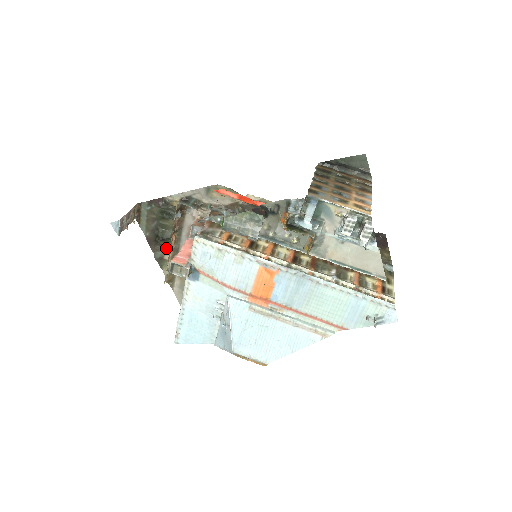
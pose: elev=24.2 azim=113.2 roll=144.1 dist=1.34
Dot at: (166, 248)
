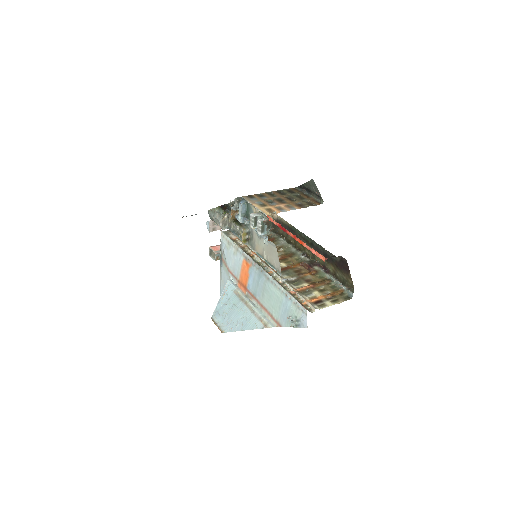
Dot at: occluded
